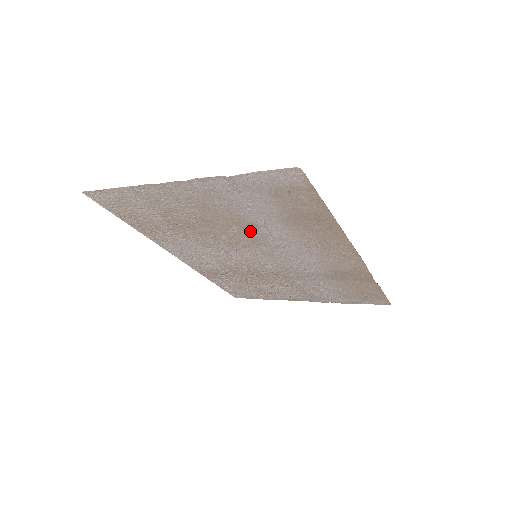
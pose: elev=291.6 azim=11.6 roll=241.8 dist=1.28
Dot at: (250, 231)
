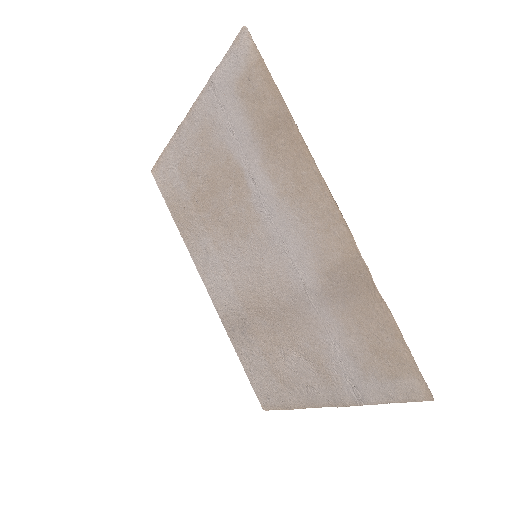
Dot at: (241, 189)
